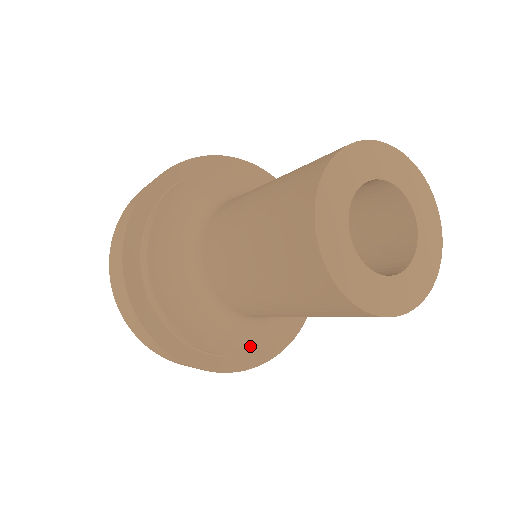
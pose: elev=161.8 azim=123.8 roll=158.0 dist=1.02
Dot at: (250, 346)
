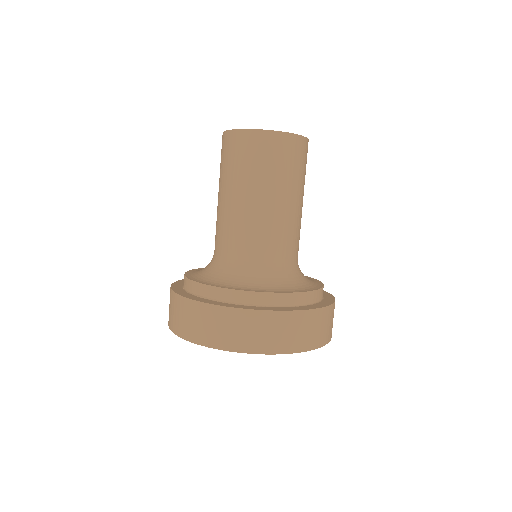
Dot at: (254, 290)
